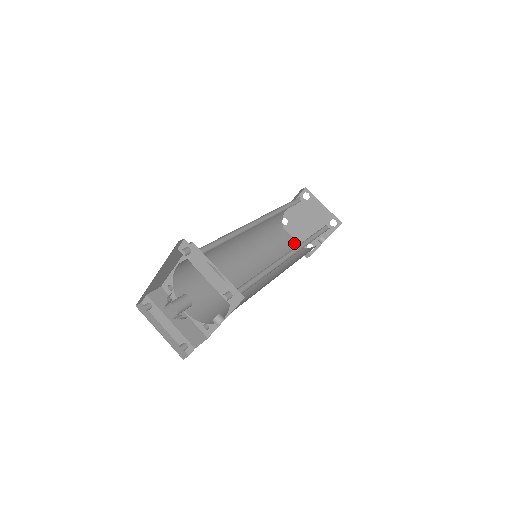
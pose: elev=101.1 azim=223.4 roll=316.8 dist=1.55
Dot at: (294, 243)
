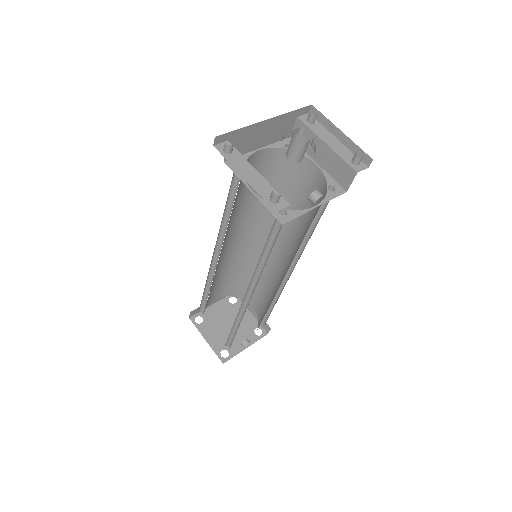
Dot at: occluded
